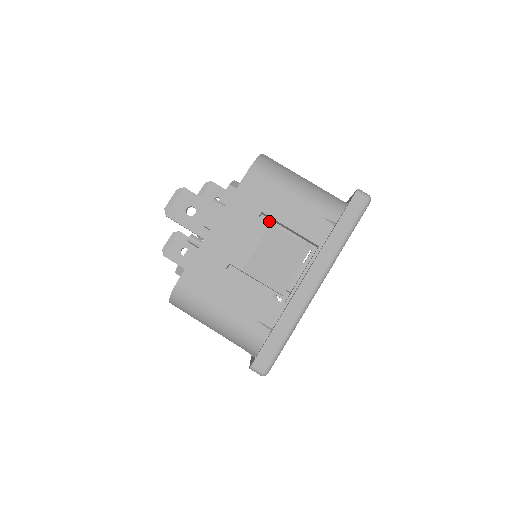
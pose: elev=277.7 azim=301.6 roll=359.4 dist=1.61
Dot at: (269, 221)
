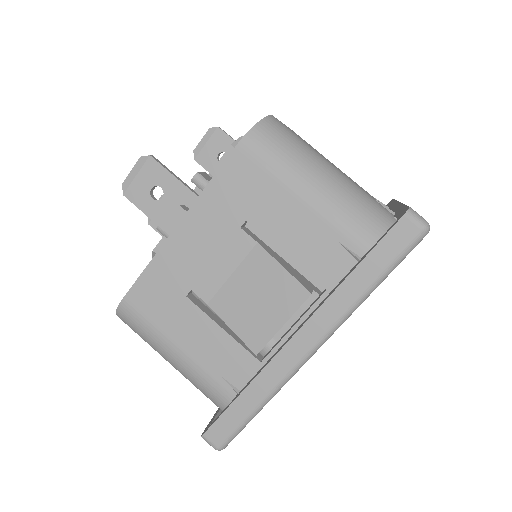
Dot at: occluded
